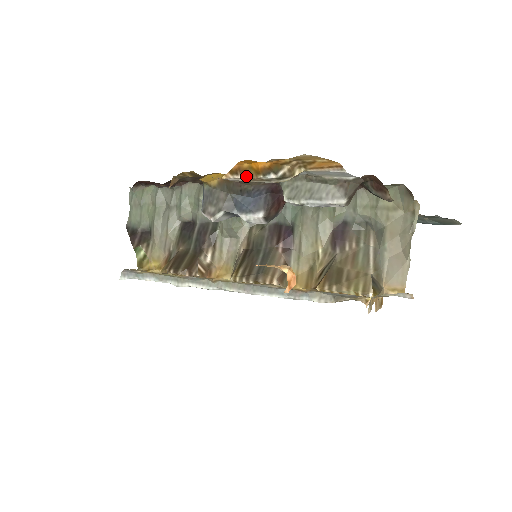
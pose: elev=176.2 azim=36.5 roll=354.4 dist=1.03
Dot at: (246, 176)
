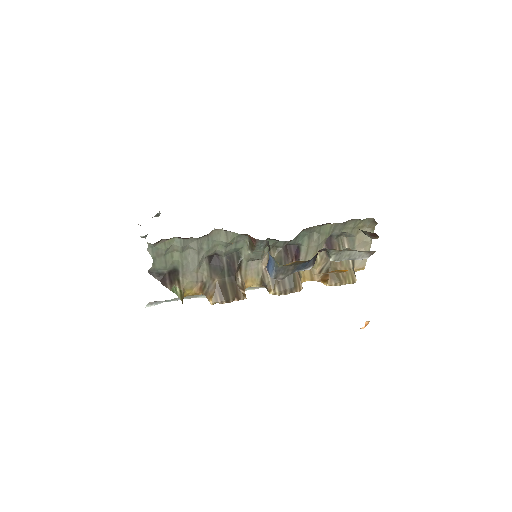
Dot at: occluded
